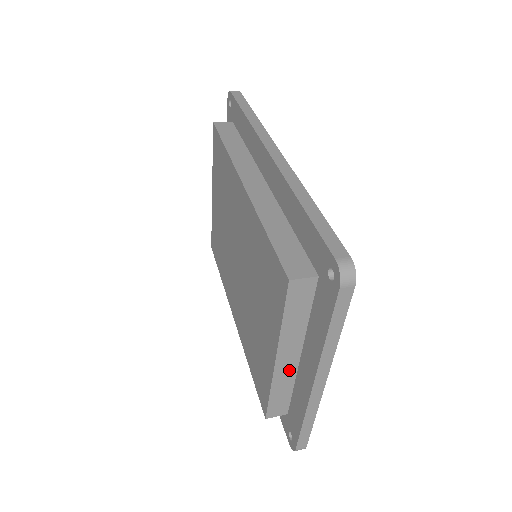
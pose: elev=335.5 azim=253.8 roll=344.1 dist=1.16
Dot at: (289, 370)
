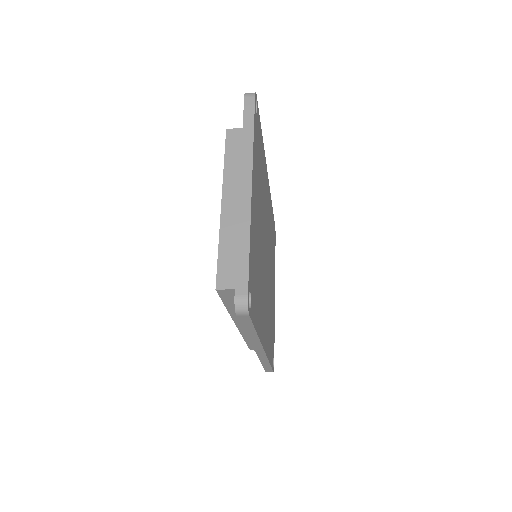
Dot at: (235, 218)
